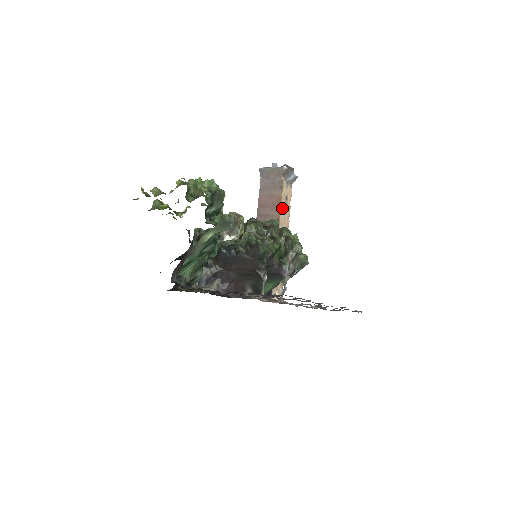
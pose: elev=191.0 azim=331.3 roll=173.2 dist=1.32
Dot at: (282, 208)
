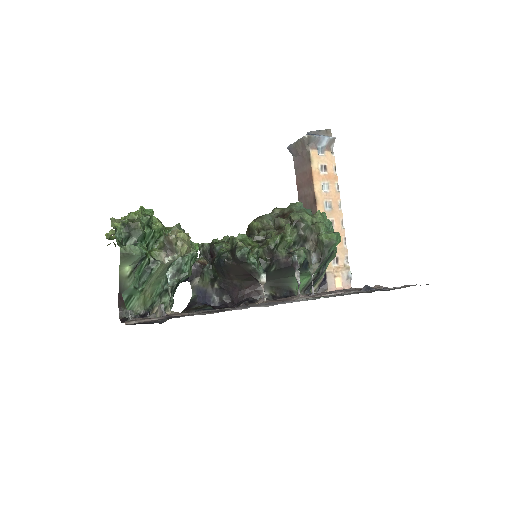
Dot at: (318, 182)
